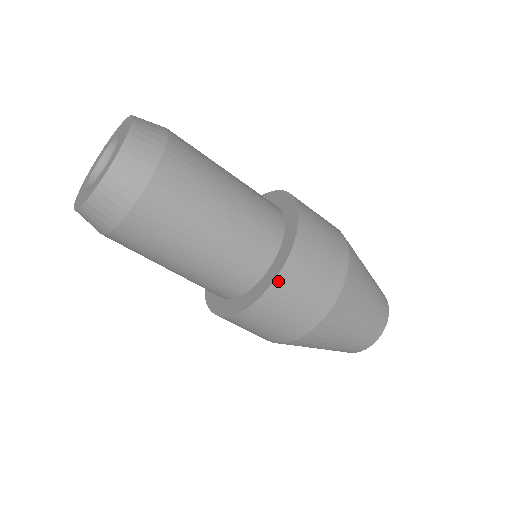
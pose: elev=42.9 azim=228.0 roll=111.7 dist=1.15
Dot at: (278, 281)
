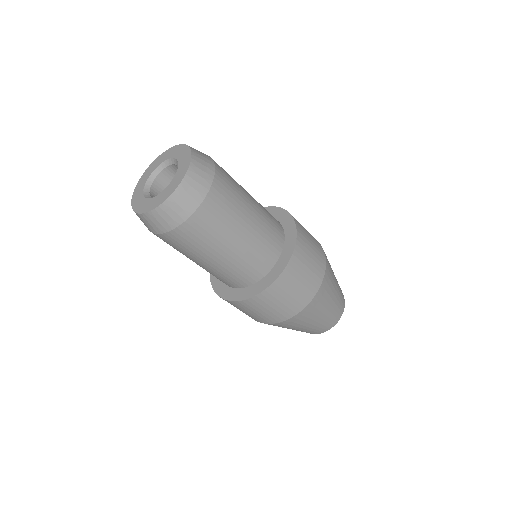
Dot at: (238, 302)
